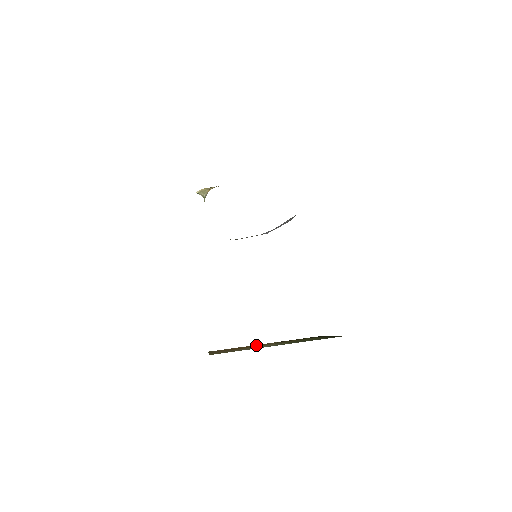
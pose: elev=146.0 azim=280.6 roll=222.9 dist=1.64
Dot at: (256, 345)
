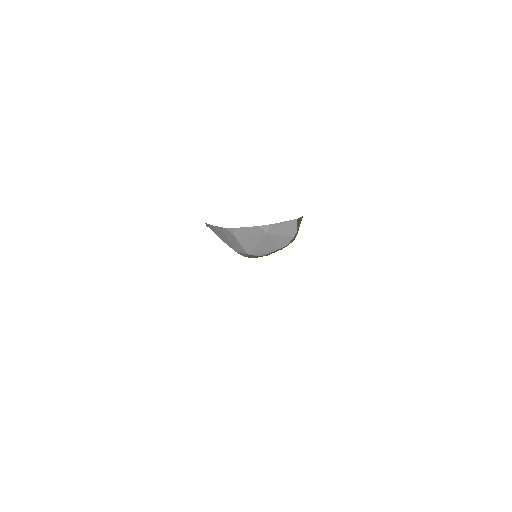
Dot at: occluded
